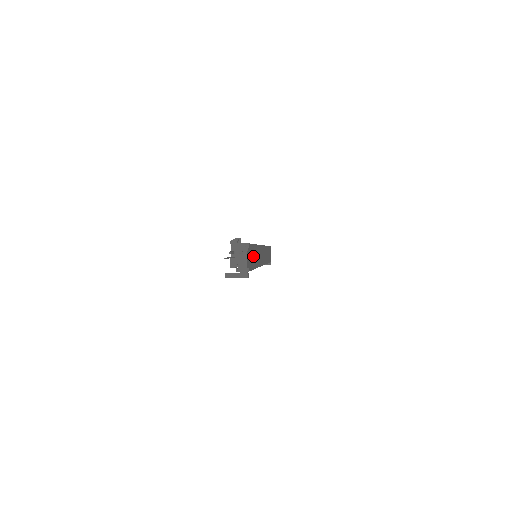
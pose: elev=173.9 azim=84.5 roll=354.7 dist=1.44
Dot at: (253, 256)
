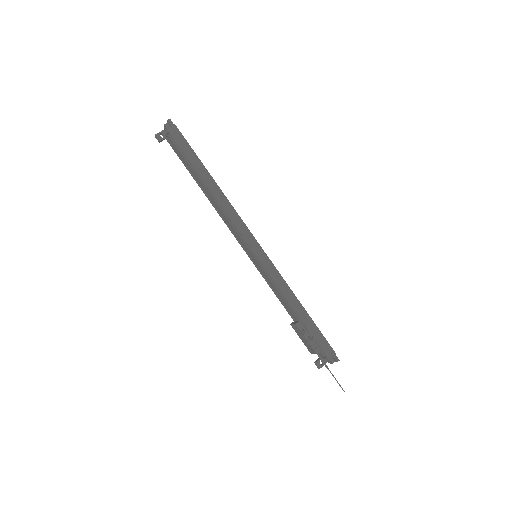
Dot at: occluded
